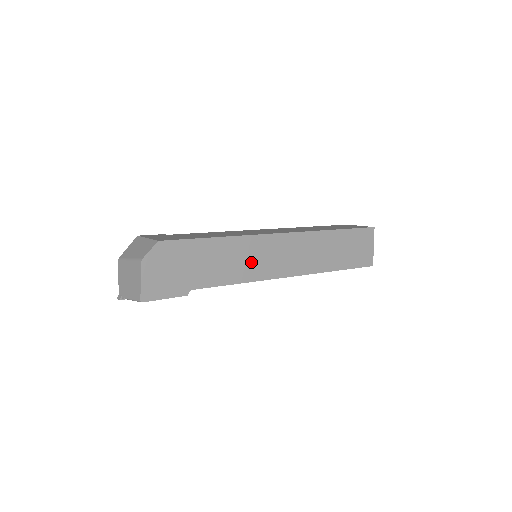
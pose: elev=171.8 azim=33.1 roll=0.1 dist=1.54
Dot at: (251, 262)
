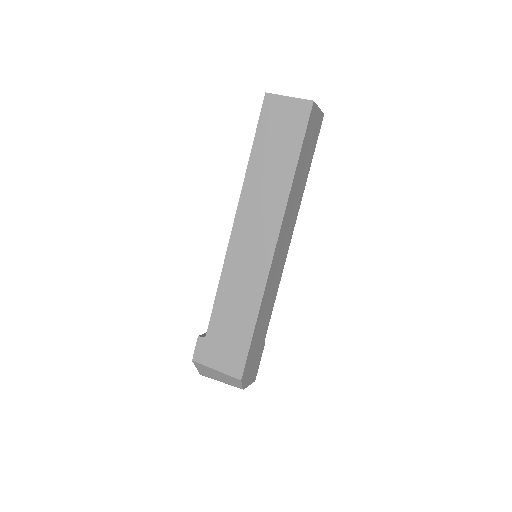
Dot at: (274, 284)
